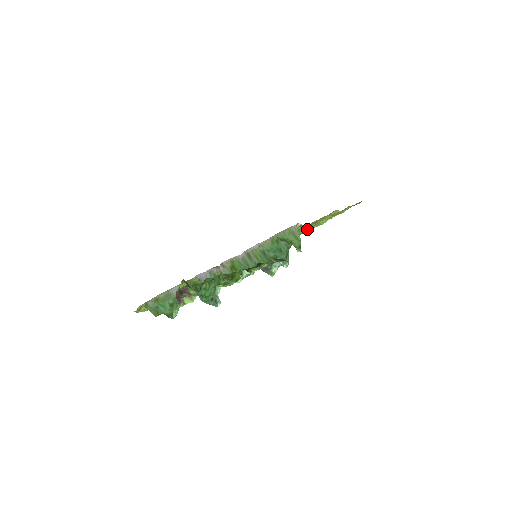
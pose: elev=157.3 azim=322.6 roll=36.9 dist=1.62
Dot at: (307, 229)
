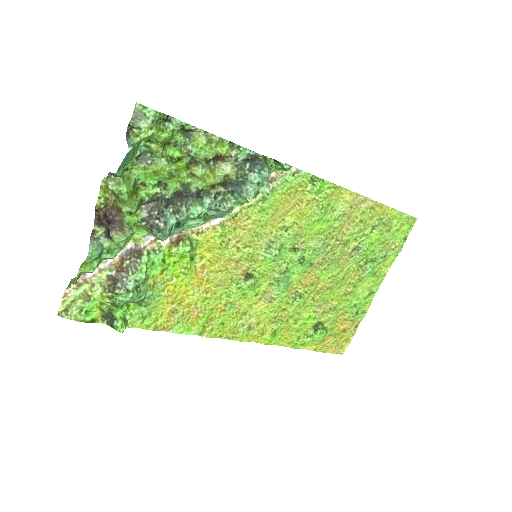
Dot at: (313, 188)
